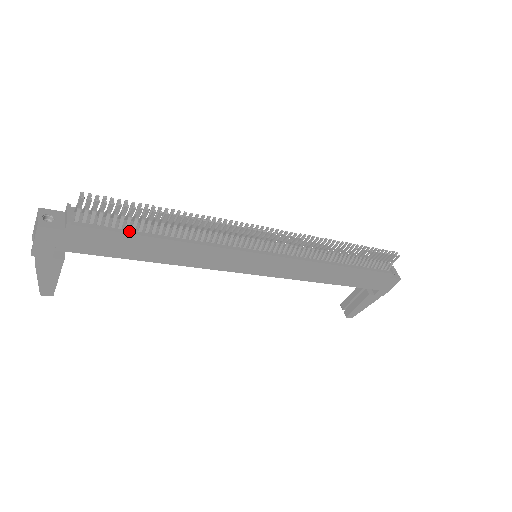
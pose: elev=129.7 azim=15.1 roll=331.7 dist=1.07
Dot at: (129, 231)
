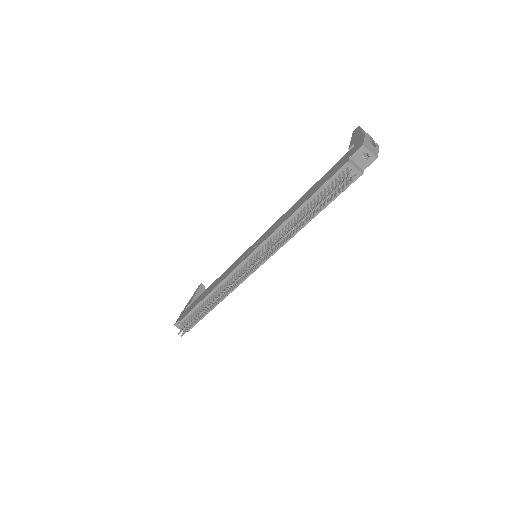
Dot at: occluded
